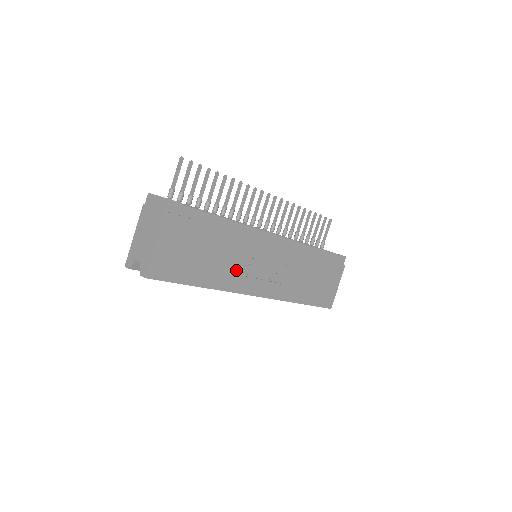
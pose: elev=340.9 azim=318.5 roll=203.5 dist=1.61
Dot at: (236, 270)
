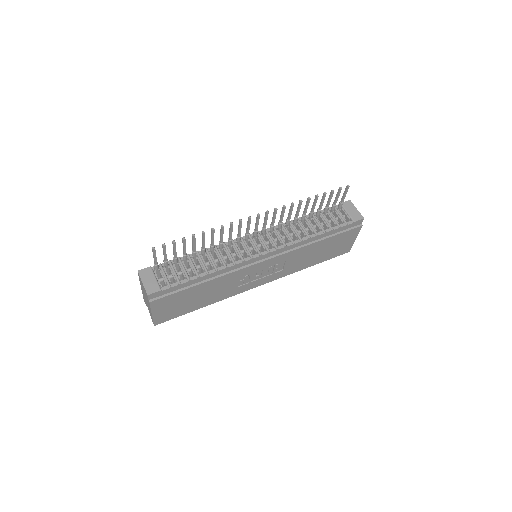
Dot at: (231, 287)
